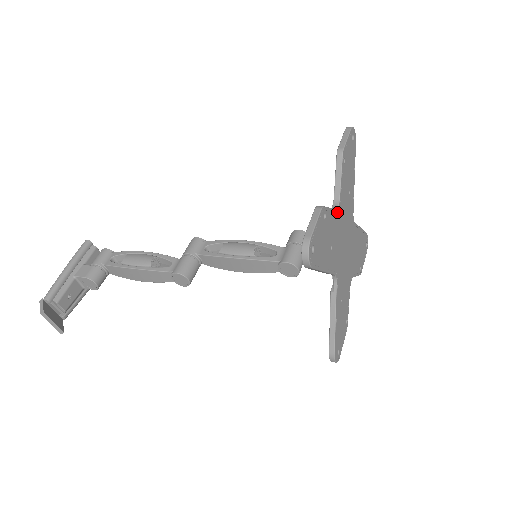
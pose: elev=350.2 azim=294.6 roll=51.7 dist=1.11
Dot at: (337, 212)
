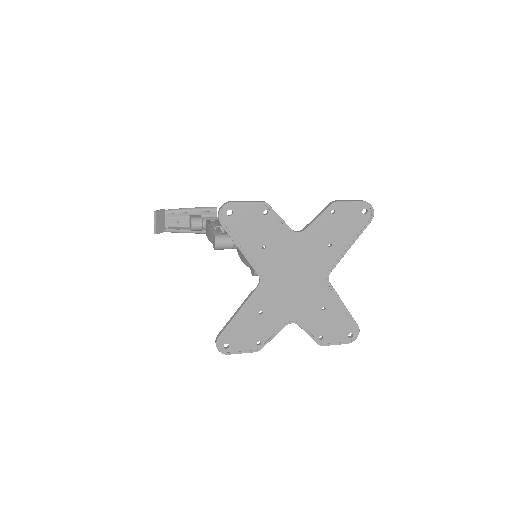
Dot at: (293, 234)
